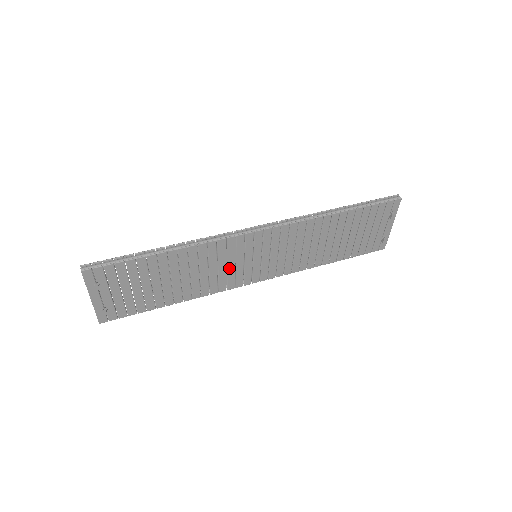
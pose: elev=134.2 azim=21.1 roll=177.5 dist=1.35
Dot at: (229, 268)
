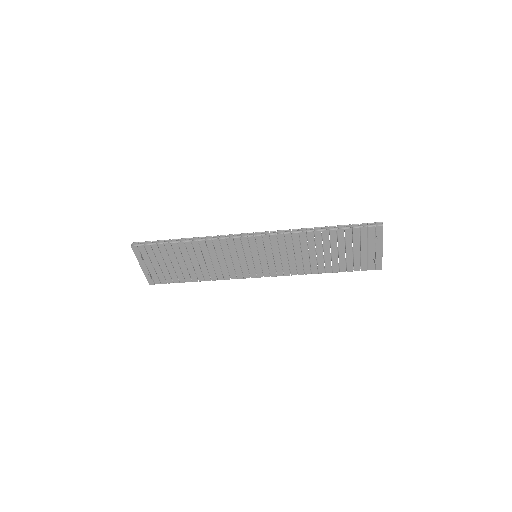
Dot at: (234, 262)
